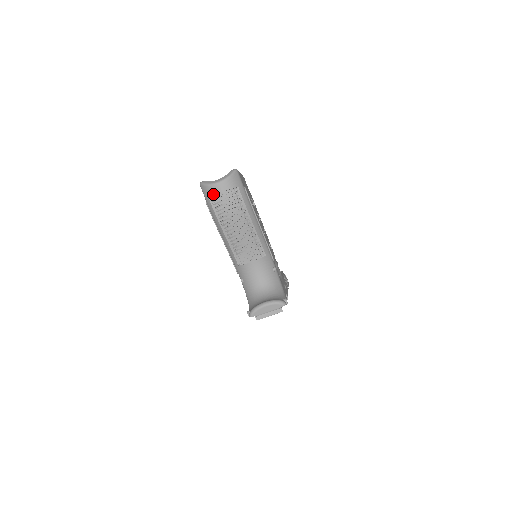
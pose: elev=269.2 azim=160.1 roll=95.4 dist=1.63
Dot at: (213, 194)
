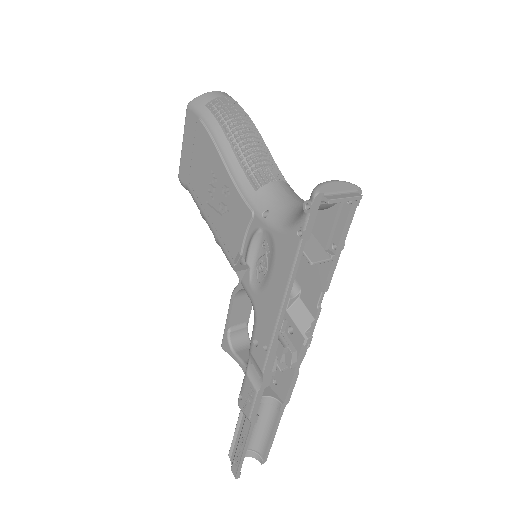
Dot at: (213, 98)
